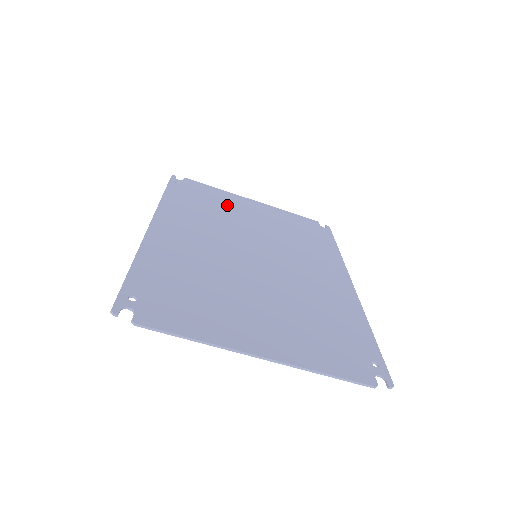
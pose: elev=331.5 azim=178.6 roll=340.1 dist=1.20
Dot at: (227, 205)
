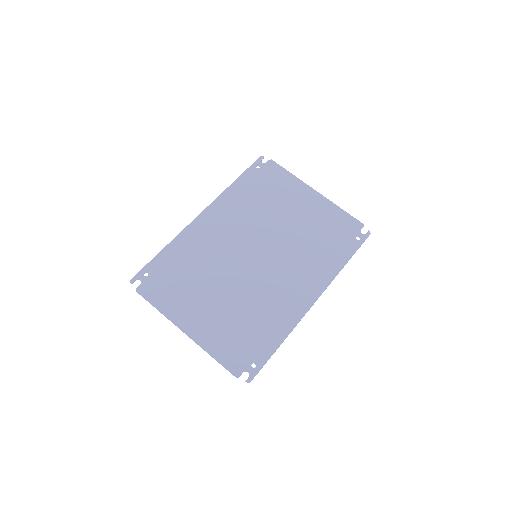
Dot at: (281, 197)
